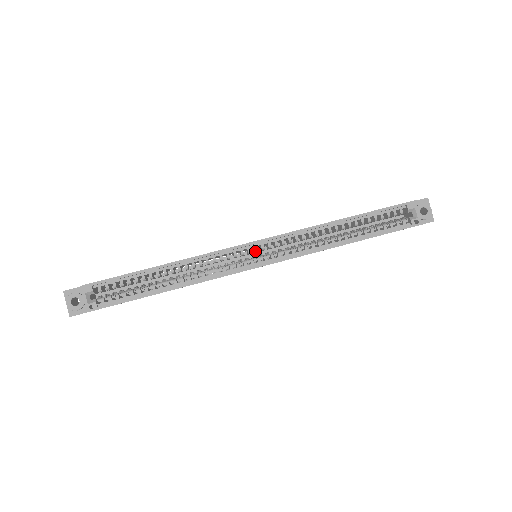
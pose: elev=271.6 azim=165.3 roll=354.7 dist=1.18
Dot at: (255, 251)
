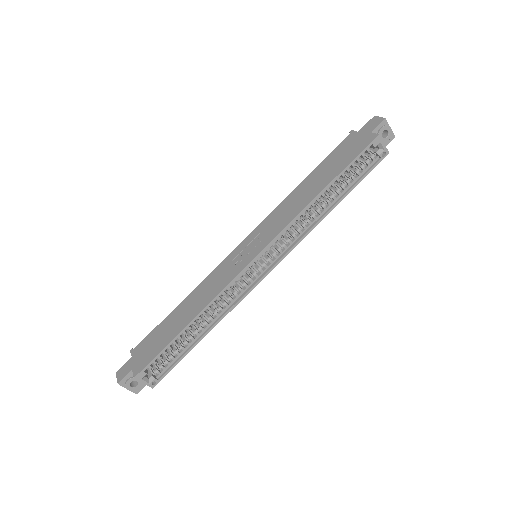
Dot at: occluded
